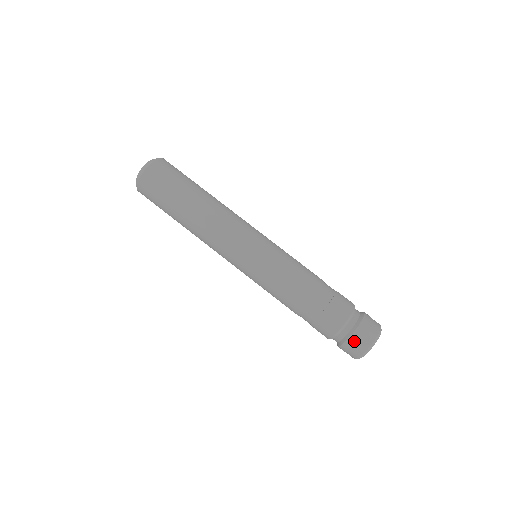
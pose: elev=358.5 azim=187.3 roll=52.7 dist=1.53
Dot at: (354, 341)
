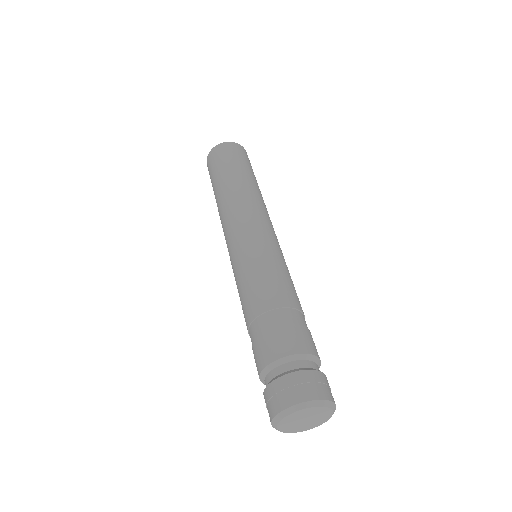
Dot at: (320, 378)
